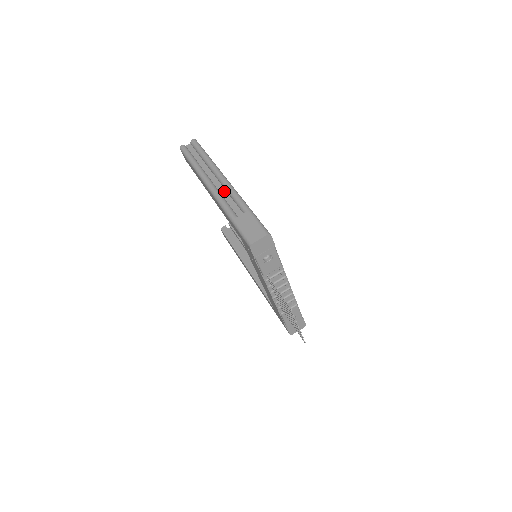
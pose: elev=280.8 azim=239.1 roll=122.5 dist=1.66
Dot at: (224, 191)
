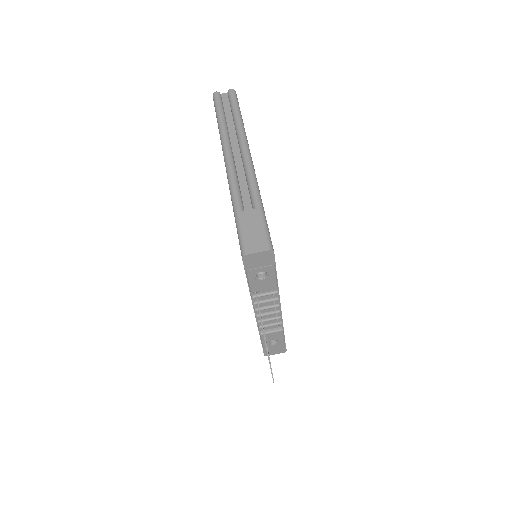
Dot at: (242, 170)
